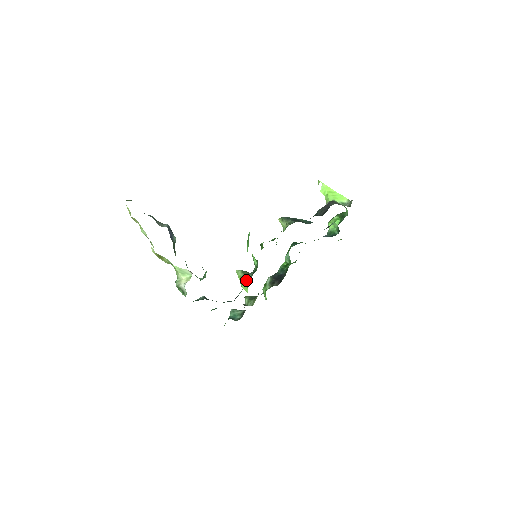
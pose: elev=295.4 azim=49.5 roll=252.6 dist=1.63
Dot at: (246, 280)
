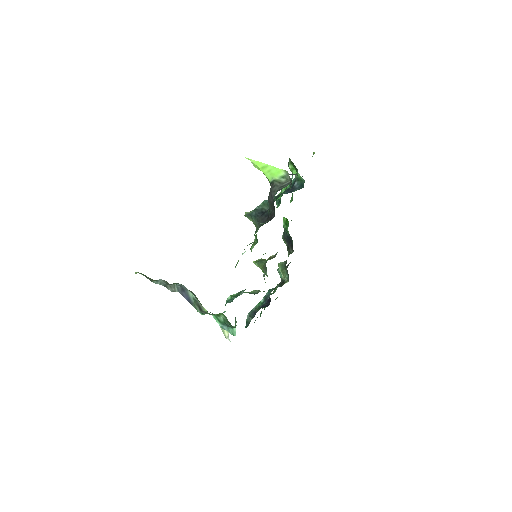
Dot at: occluded
